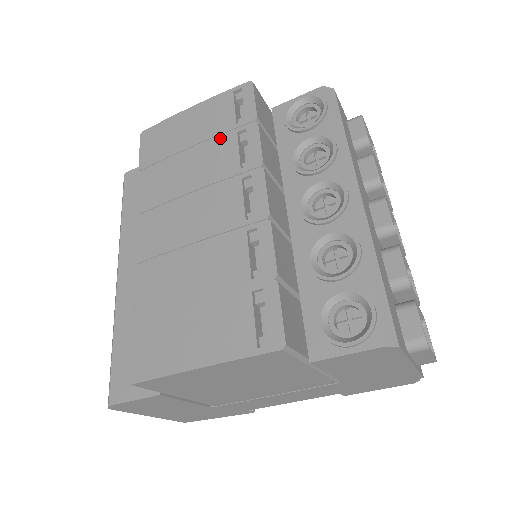
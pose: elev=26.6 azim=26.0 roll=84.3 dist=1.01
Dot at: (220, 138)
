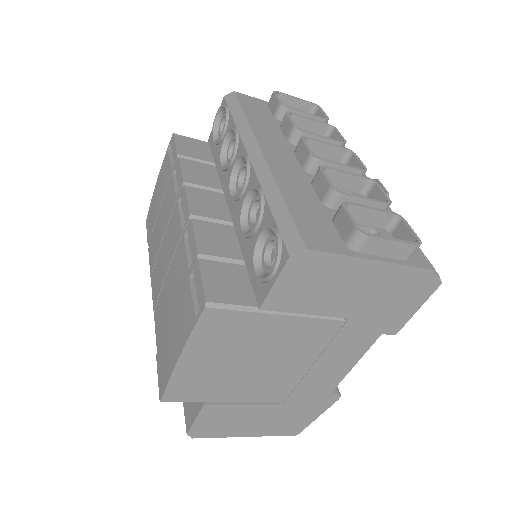
Dot at: (167, 187)
